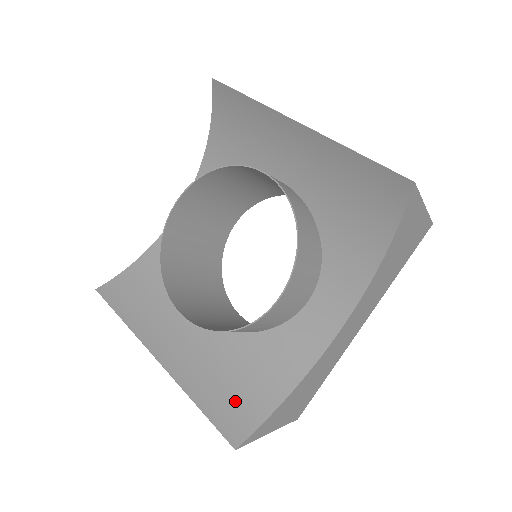
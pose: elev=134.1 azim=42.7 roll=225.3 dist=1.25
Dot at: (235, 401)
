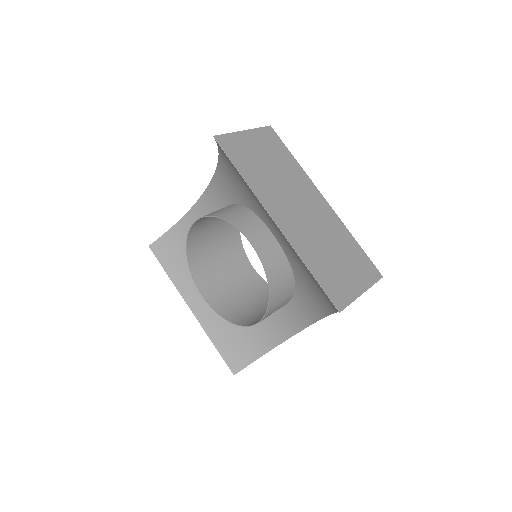
Dot at: (236, 347)
